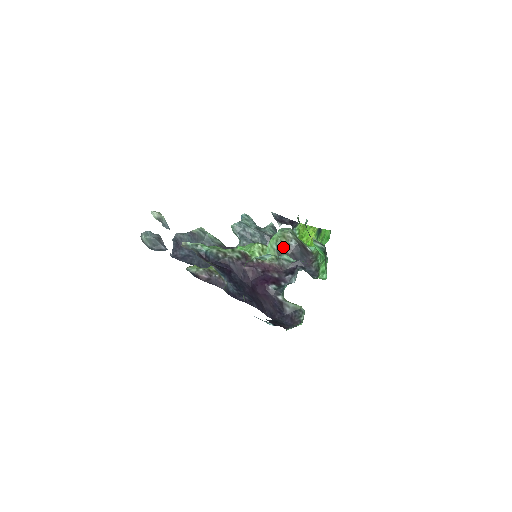
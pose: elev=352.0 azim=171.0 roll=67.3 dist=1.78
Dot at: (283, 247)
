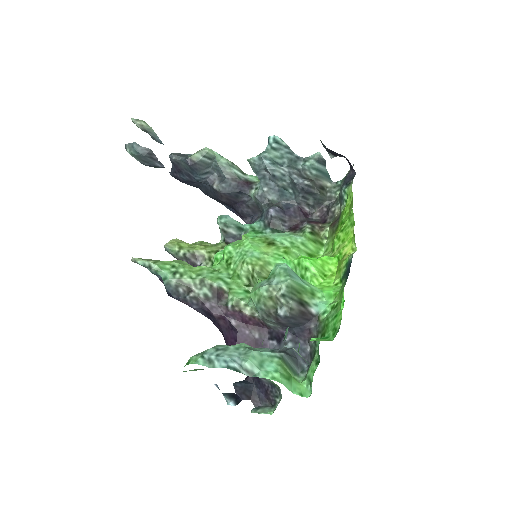
Dot at: (266, 313)
